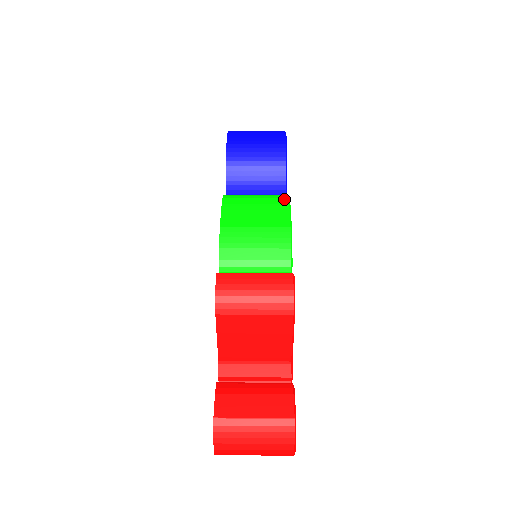
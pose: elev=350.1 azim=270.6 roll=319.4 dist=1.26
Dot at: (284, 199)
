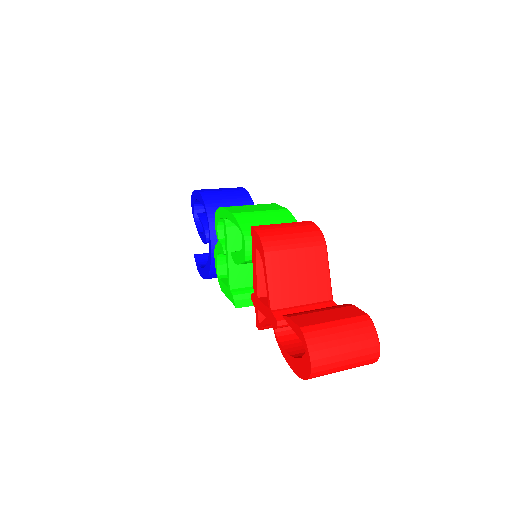
Dot at: occluded
